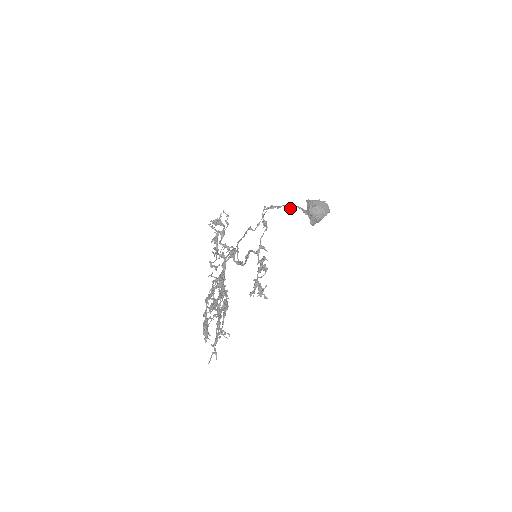
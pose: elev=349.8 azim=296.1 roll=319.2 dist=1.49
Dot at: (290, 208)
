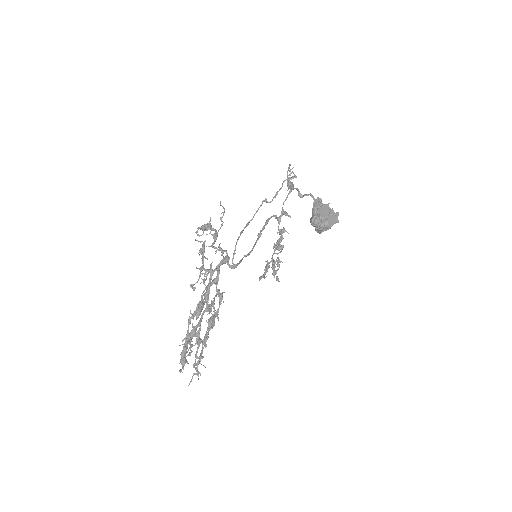
Dot at: (303, 195)
